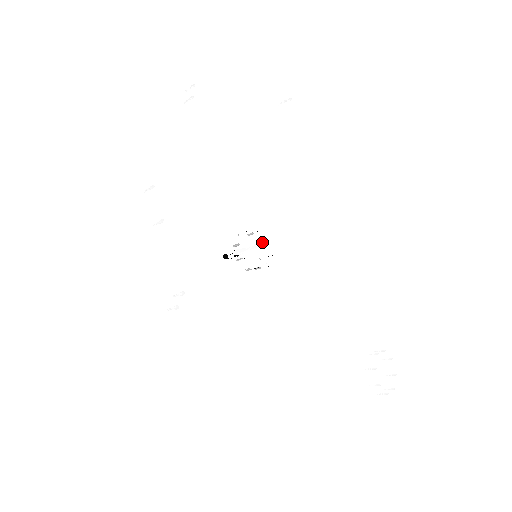
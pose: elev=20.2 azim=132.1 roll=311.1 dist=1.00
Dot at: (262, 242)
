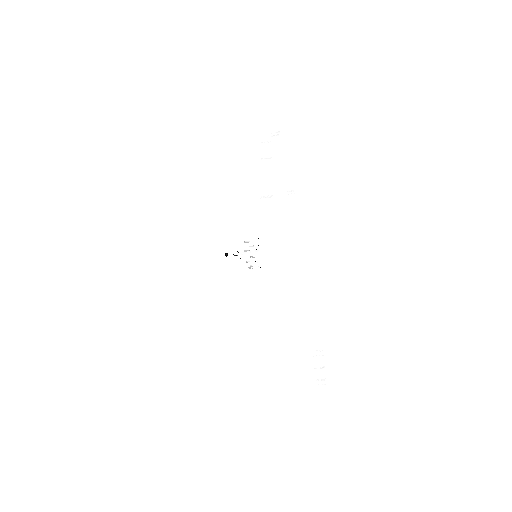
Dot at: occluded
